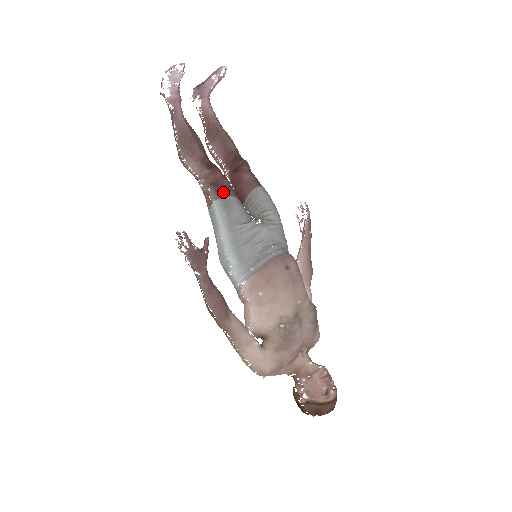
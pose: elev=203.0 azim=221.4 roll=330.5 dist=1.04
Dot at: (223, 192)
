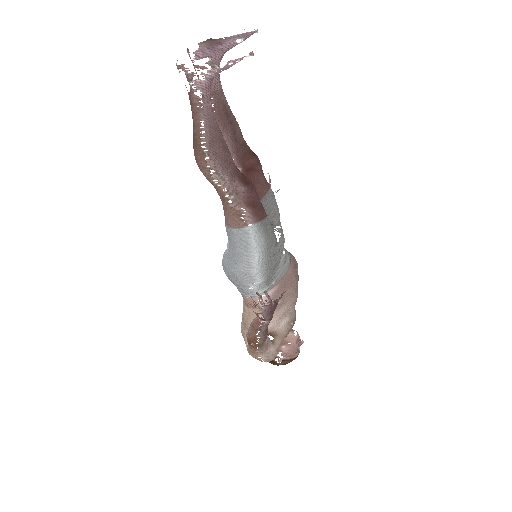
Dot at: (261, 215)
